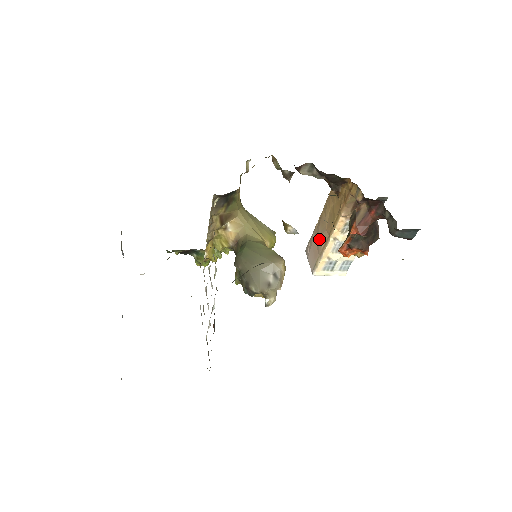
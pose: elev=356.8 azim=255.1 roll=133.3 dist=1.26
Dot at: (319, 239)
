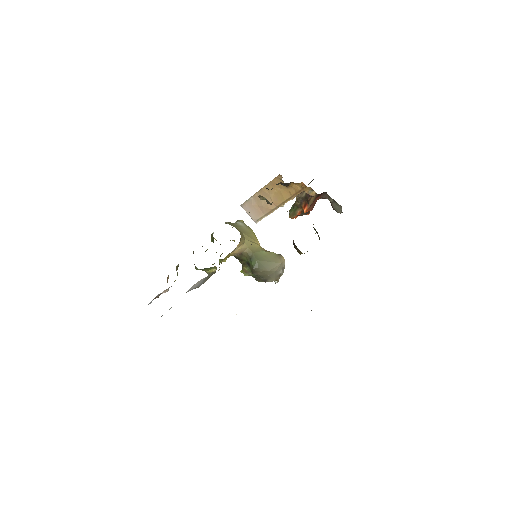
Dot at: (264, 206)
